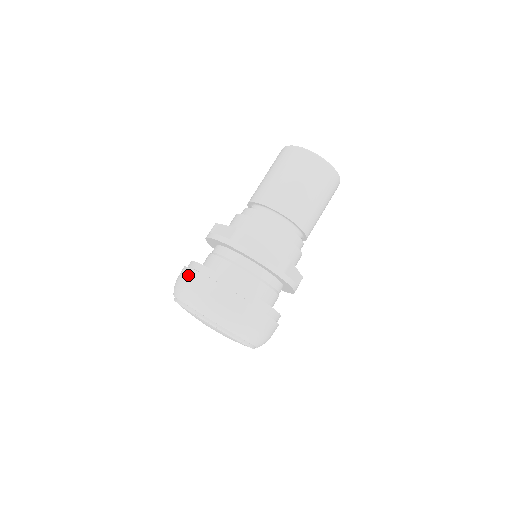
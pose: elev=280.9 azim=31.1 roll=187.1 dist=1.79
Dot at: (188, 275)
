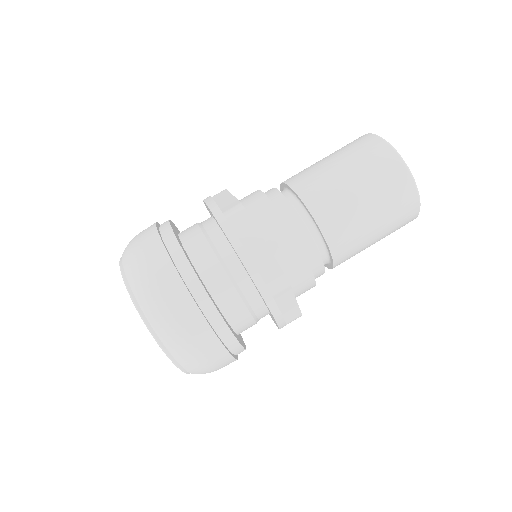
Dot at: (148, 233)
